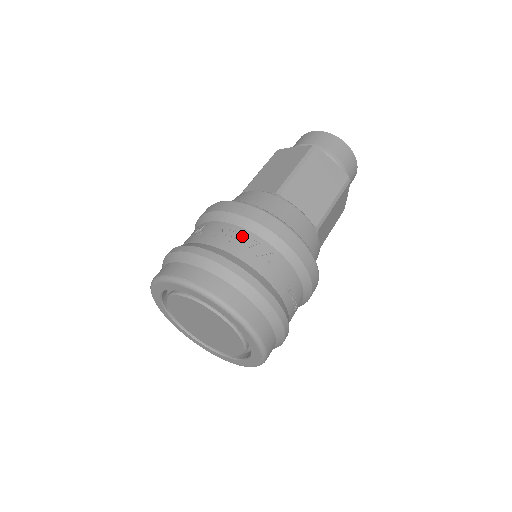
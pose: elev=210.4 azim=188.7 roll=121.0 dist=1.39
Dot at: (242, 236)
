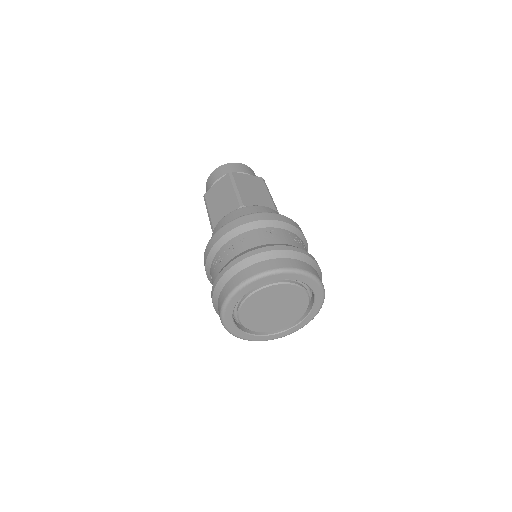
Dot at: (301, 242)
